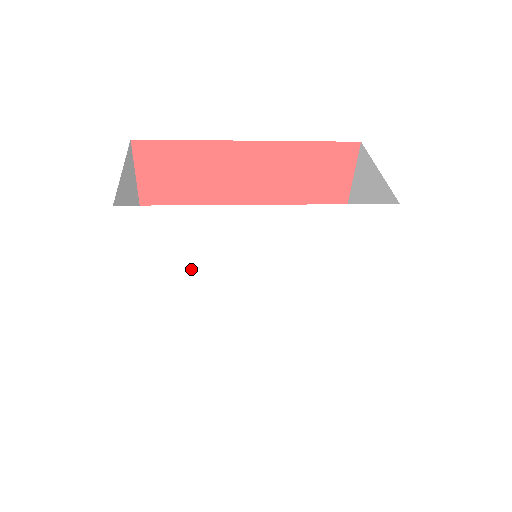
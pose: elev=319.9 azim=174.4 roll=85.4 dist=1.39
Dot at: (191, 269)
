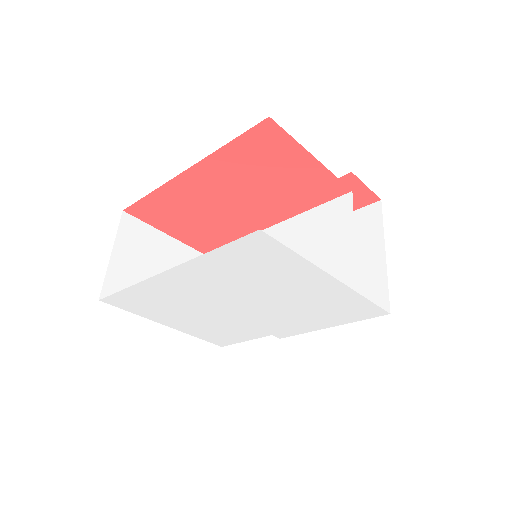
Dot at: (182, 309)
